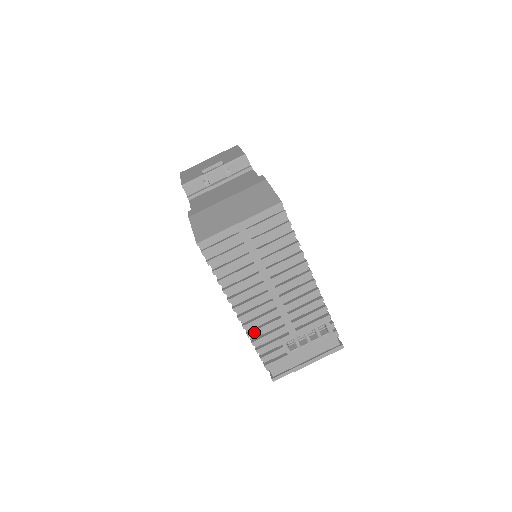
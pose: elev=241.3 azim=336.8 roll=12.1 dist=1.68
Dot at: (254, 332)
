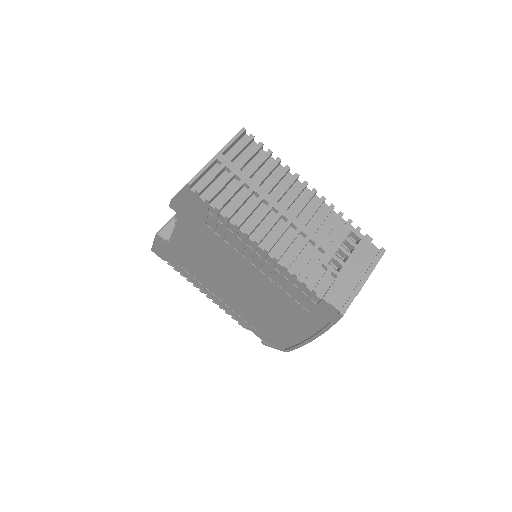
Dot at: (290, 260)
